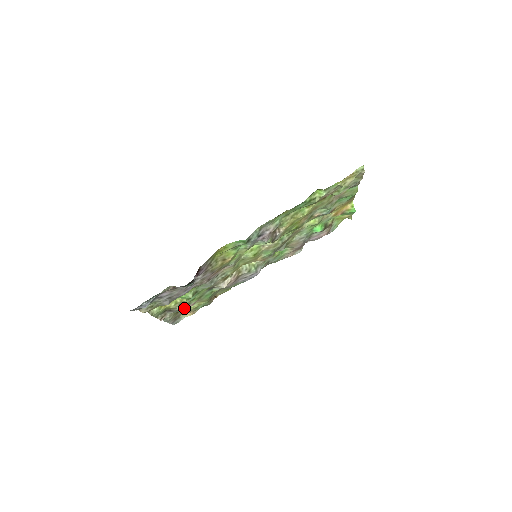
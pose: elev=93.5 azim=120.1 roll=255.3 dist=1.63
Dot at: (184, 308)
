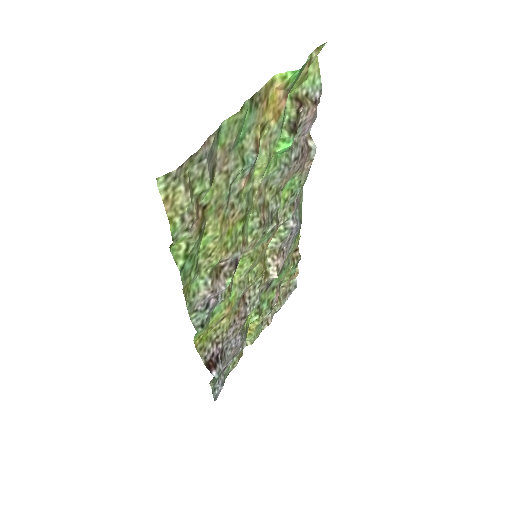
Dot at: (274, 304)
